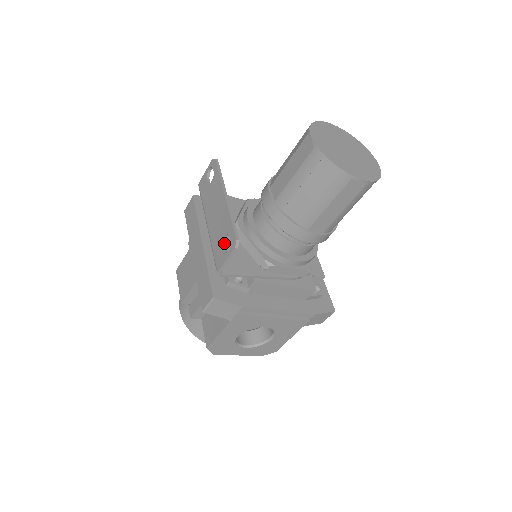
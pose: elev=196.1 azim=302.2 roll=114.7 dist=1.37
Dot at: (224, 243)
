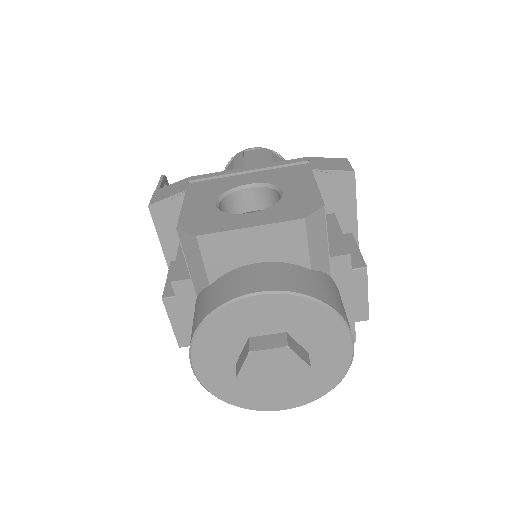
Dot at: occluded
